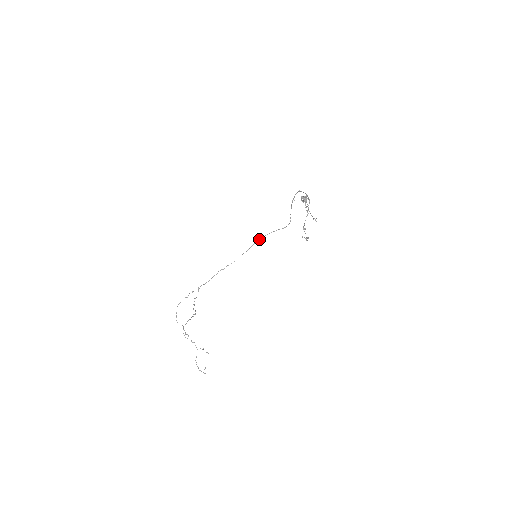
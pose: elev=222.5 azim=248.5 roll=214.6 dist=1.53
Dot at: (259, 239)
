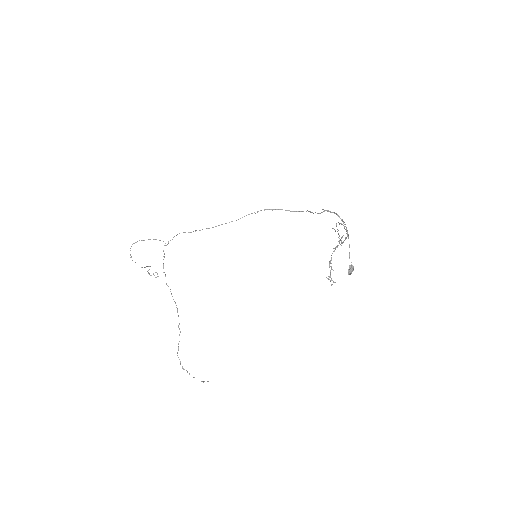
Dot at: occluded
